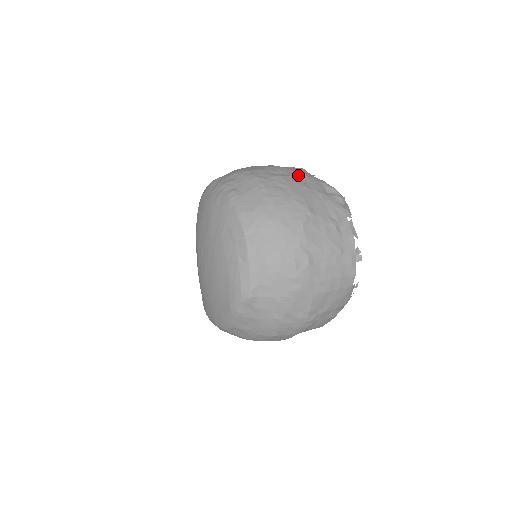
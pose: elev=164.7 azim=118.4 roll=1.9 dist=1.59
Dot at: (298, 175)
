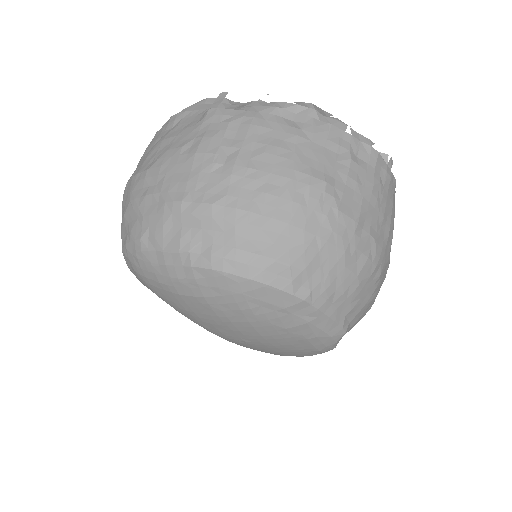
Dot at: (241, 136)
